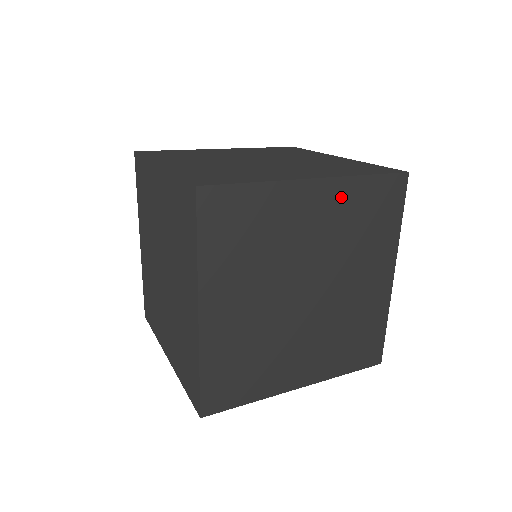
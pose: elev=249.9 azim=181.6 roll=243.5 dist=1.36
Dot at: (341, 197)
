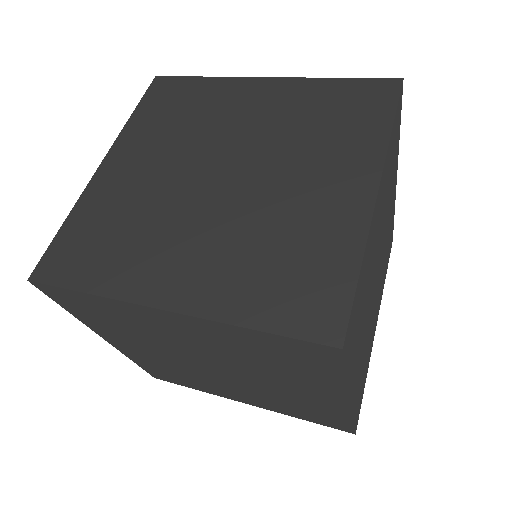
Dot at: (385, 175)
